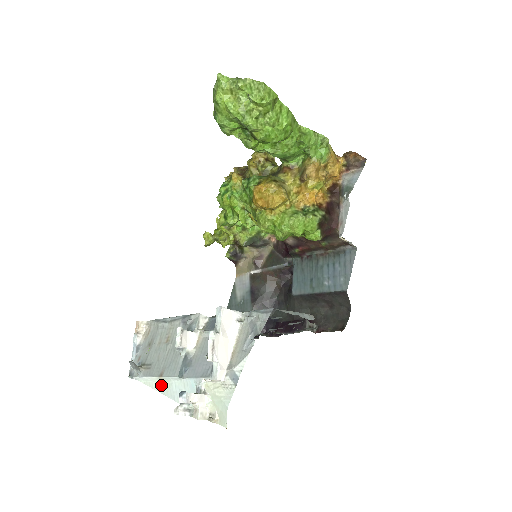
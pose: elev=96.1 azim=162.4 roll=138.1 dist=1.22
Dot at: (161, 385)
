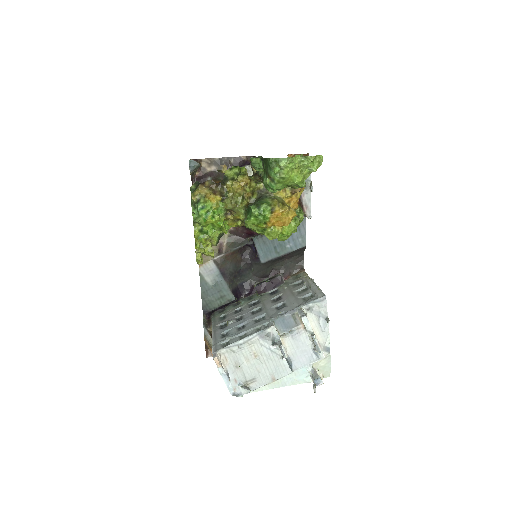
Dot at: (272, 385)
